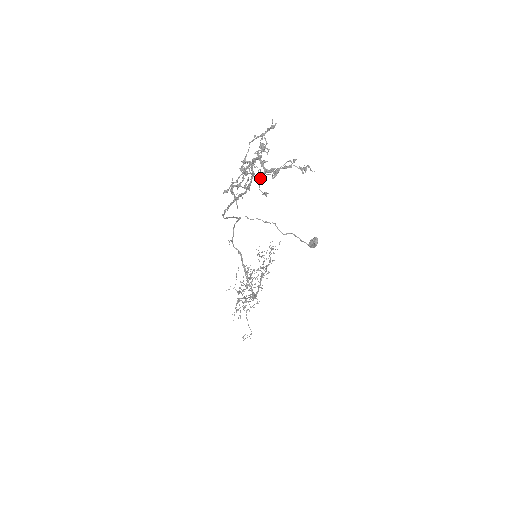
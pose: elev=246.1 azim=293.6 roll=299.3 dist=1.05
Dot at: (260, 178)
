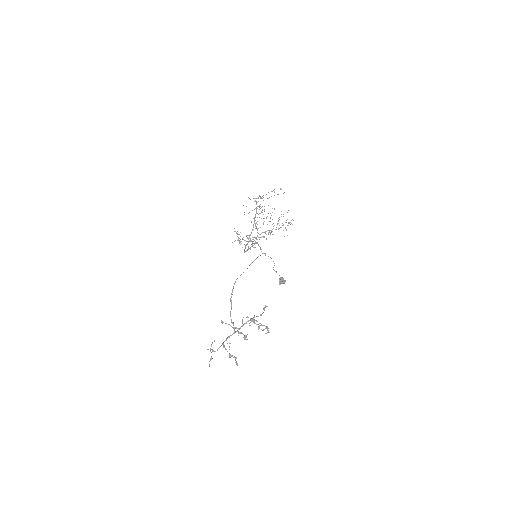
Dot at: (248, 317)
